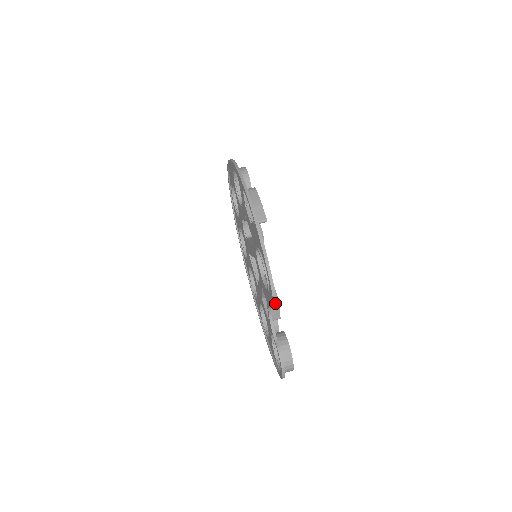
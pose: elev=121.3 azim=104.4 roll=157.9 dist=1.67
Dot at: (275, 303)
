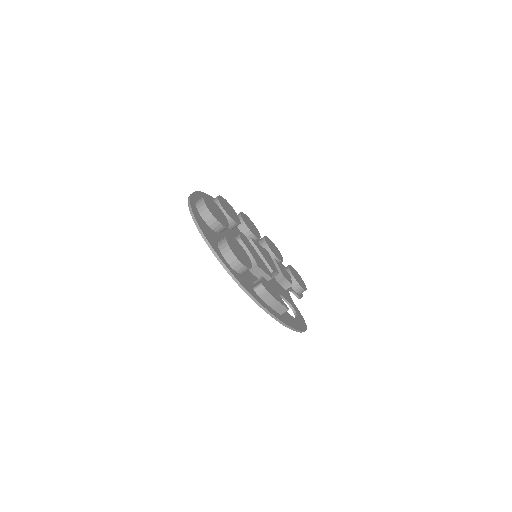
Dot at: (305, 323)
